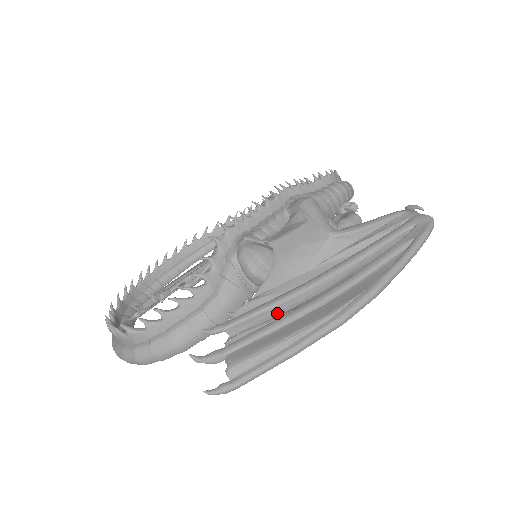
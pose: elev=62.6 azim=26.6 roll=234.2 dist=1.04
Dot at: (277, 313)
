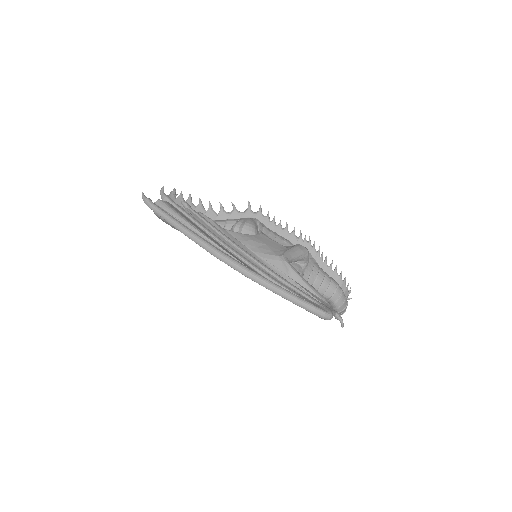
Dot at: occluded
